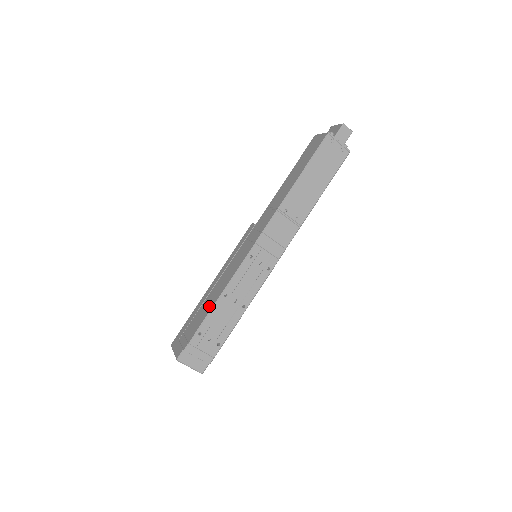
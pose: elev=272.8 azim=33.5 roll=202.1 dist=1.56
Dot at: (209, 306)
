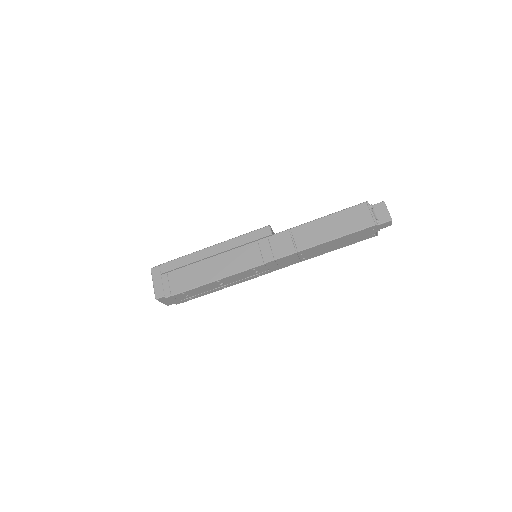
Dot at: (201, 278)
